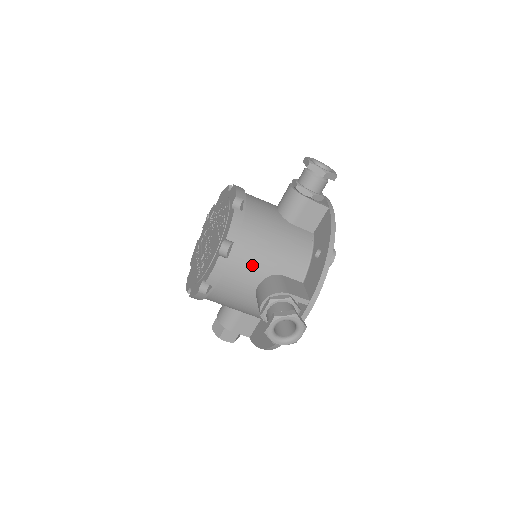
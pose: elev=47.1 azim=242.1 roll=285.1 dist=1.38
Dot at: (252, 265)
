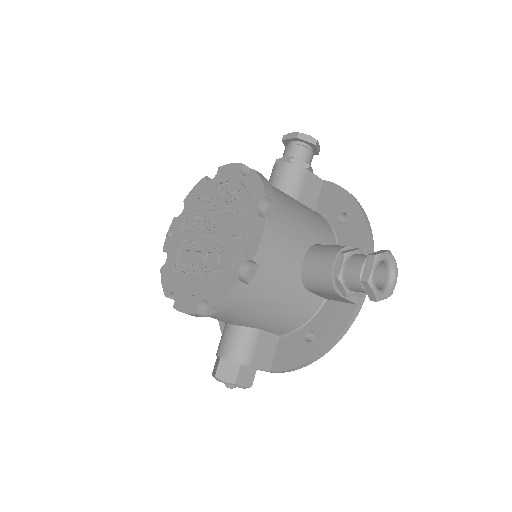
Dot at: (294, 232)
